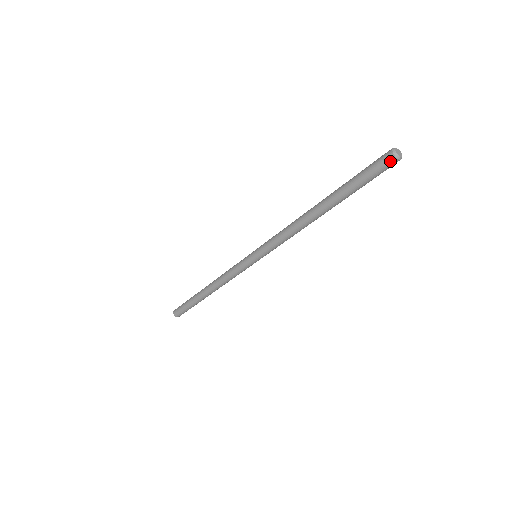
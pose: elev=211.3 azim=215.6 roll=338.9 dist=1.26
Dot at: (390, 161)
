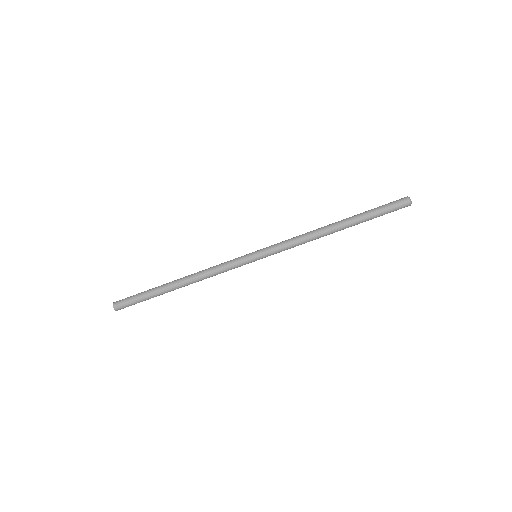
Dot at: (403, 198)
